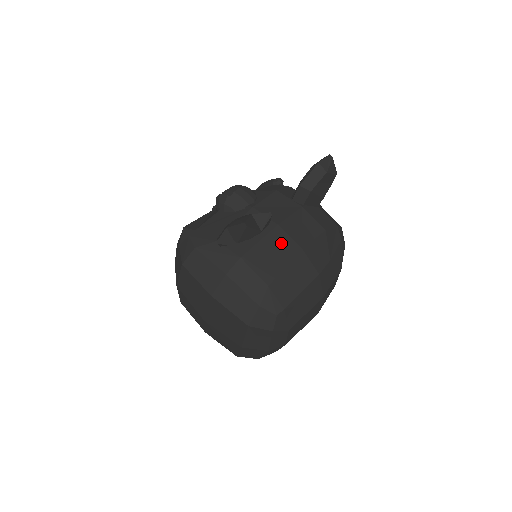
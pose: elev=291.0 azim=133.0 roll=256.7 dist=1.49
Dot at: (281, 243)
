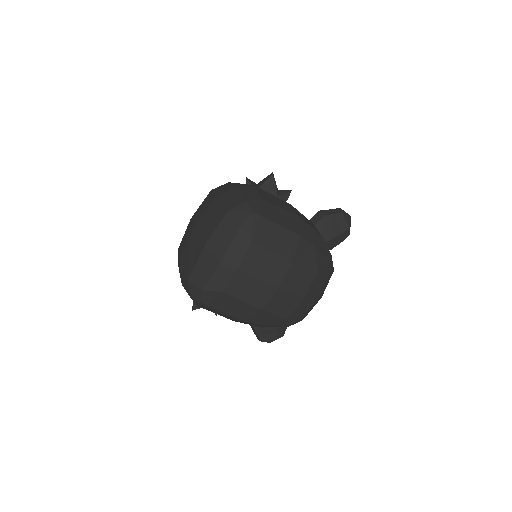
Dot at: (286, 205)
